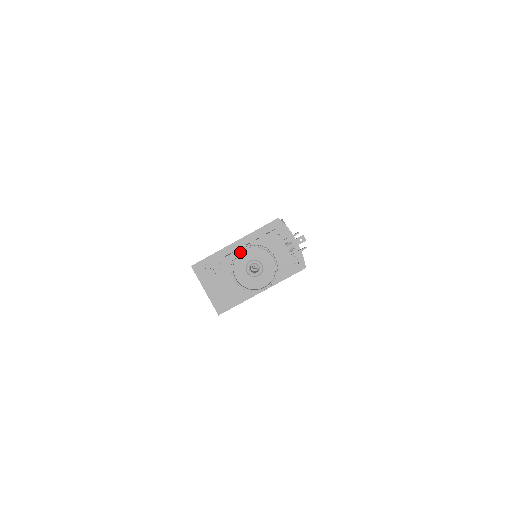
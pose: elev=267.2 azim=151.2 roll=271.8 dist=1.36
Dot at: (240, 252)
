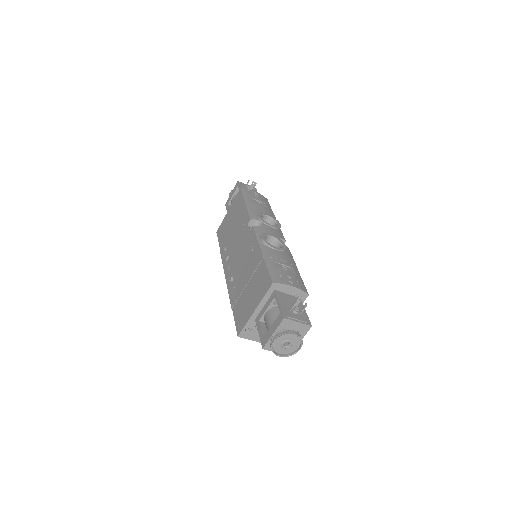
Dot at: (272, 343)
